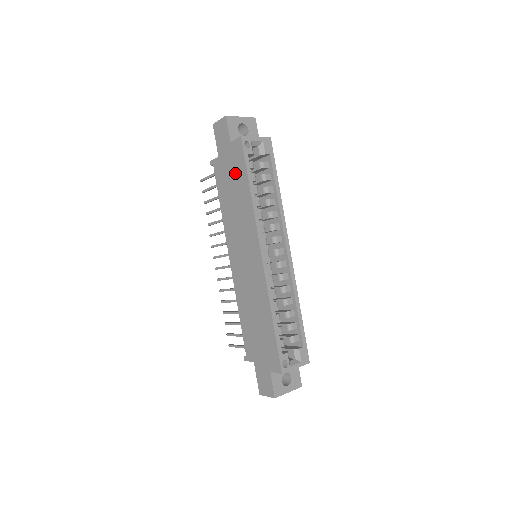
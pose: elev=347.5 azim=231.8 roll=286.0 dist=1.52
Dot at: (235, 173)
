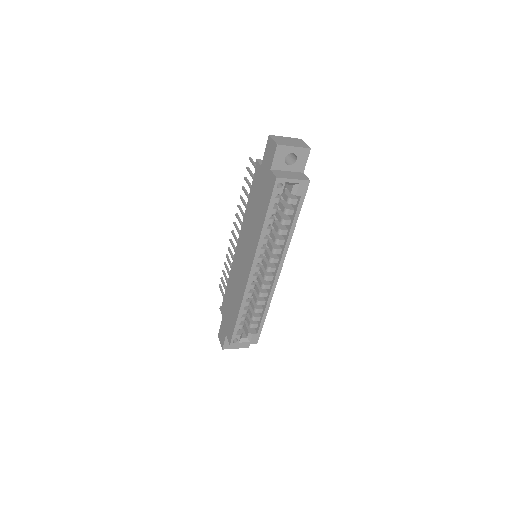
Dot at: (263, 196)
